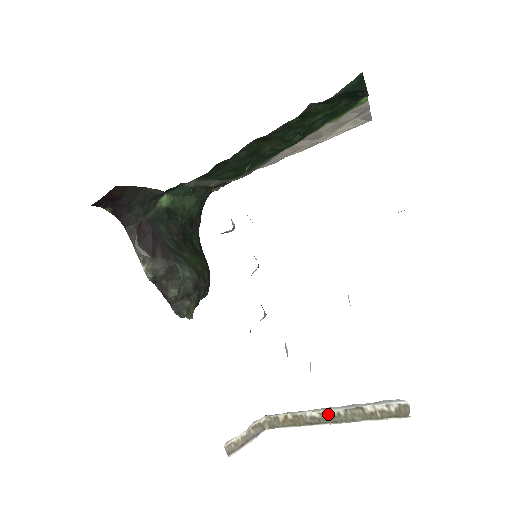
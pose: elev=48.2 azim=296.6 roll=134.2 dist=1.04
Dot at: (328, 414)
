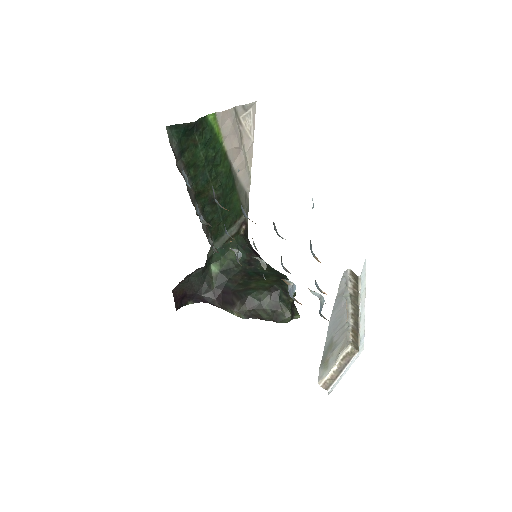
Dot at: (352, 314)
